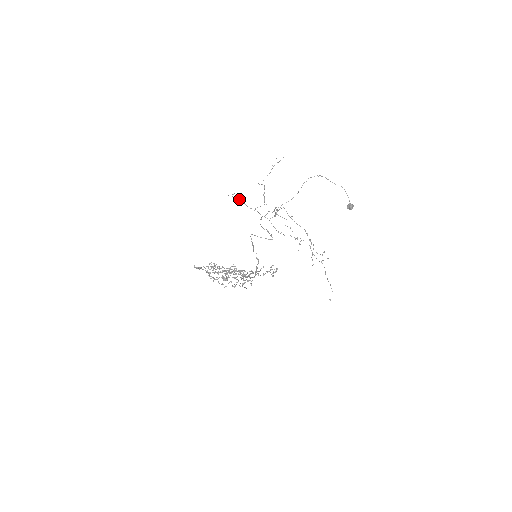
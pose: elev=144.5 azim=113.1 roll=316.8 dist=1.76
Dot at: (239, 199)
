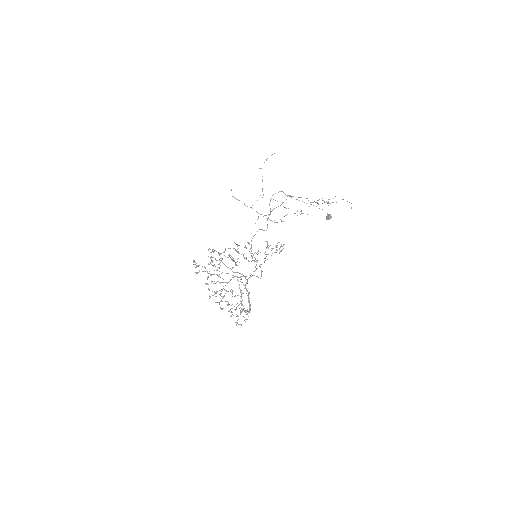
Dot at: (237, 199)
